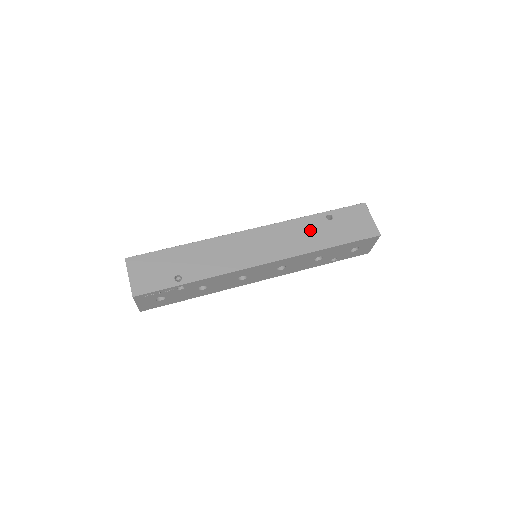
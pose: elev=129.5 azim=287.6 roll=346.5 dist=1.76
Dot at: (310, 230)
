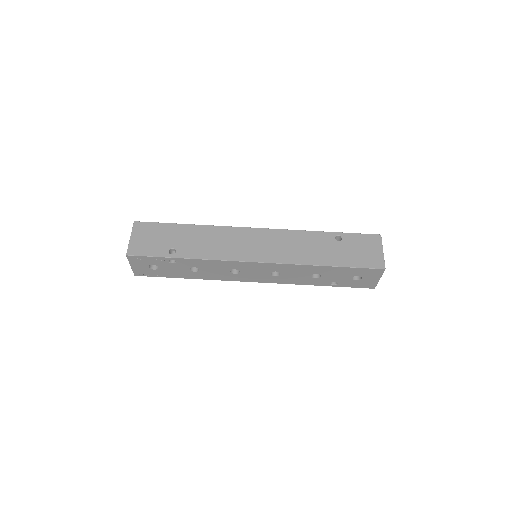
Dot at: (314, 244)
